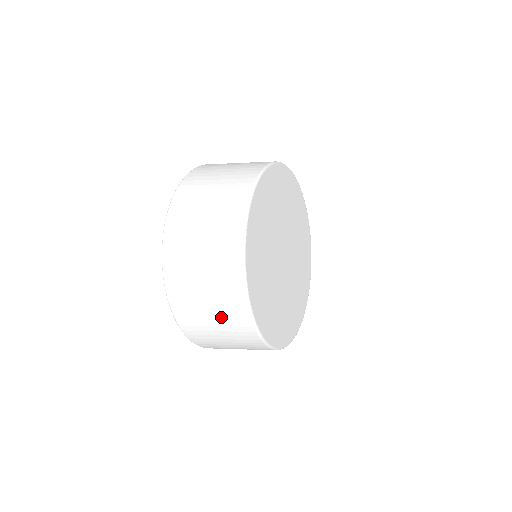
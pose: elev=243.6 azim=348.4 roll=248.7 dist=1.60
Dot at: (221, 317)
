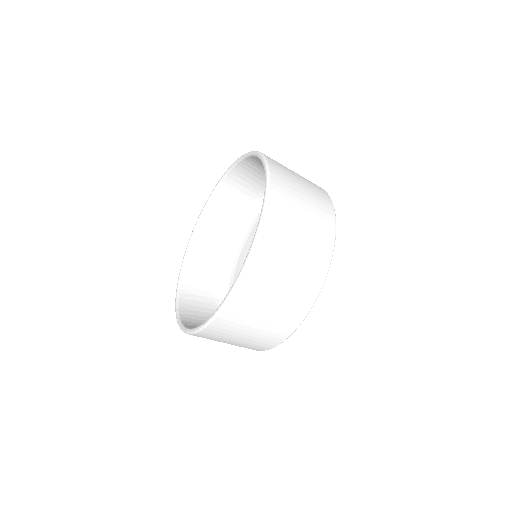
Dot at: occluded
